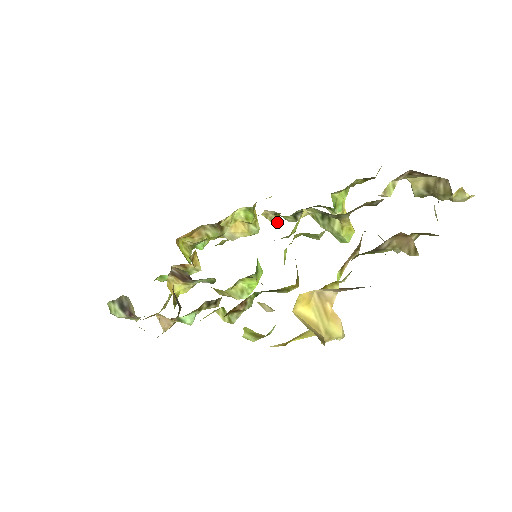
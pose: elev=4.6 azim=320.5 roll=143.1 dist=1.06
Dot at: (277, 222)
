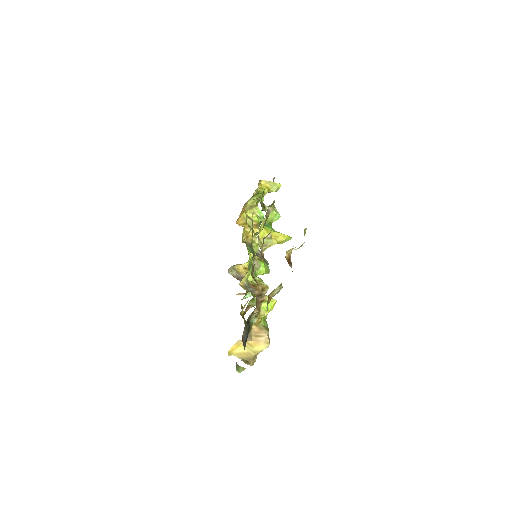
Dot at: occluded
